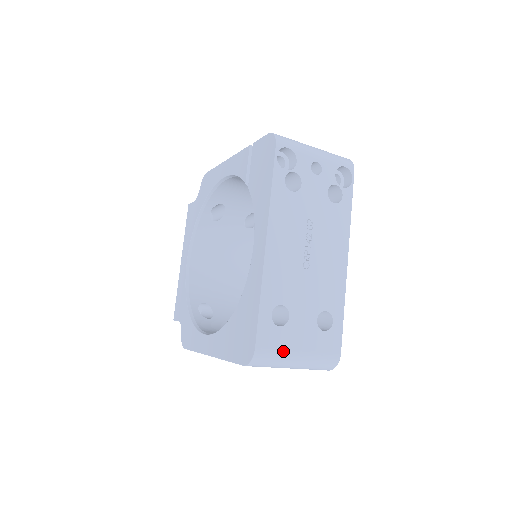
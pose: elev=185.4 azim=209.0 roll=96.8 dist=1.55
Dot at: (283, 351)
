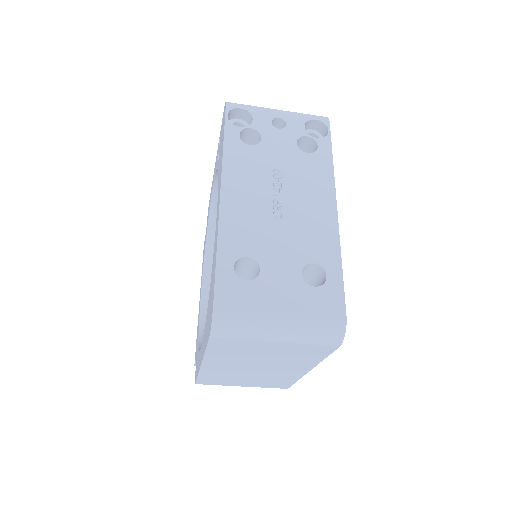
Dot at: (255, 310)
